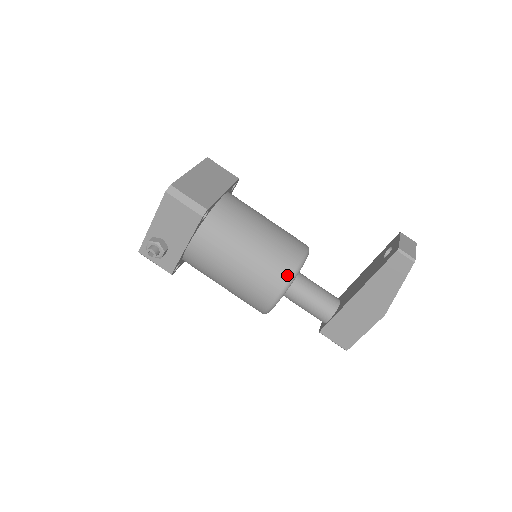
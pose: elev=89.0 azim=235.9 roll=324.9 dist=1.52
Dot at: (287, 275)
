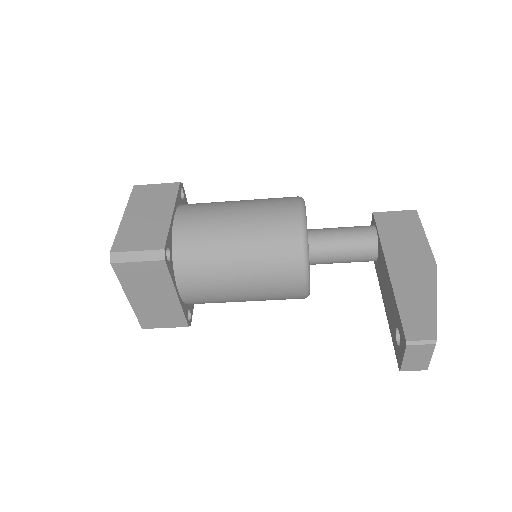
Dot at: occluded
